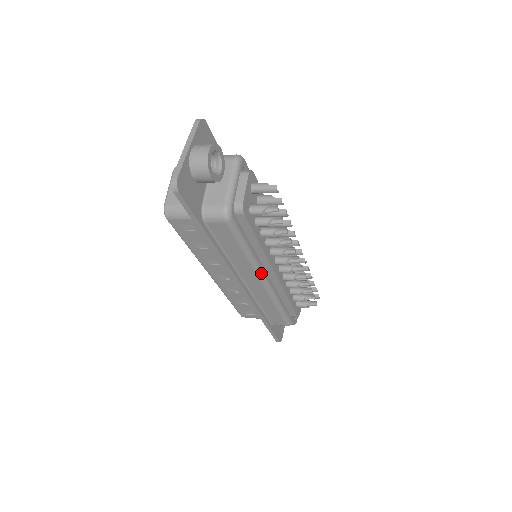
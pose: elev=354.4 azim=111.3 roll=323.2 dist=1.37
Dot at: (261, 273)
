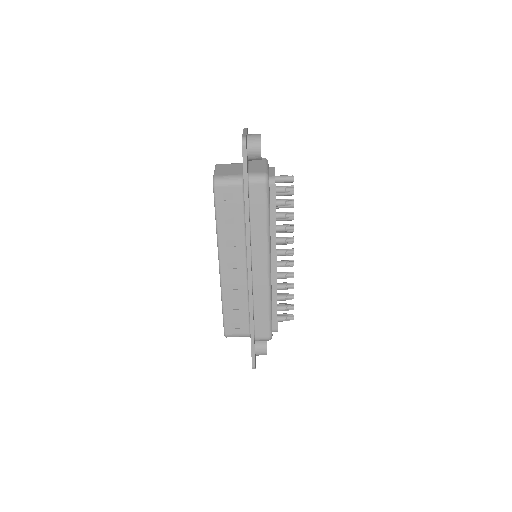
Dot at: (270, 253)
